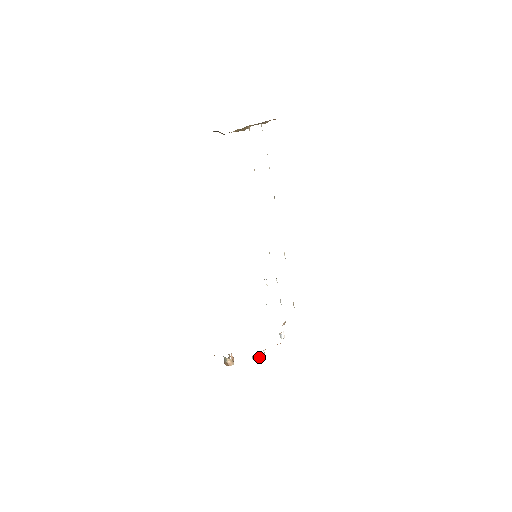
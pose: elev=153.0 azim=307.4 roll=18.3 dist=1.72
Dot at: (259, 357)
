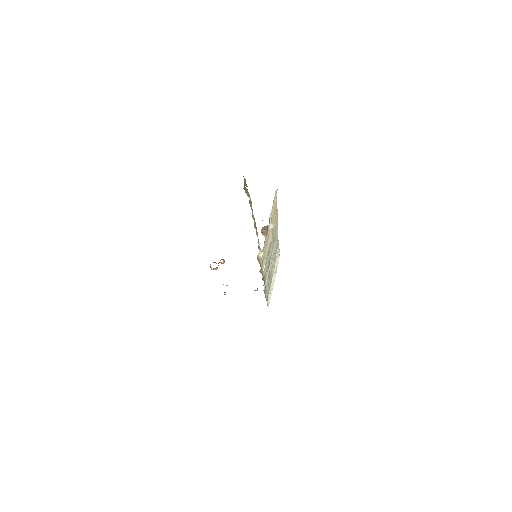
Dot at: occluded
